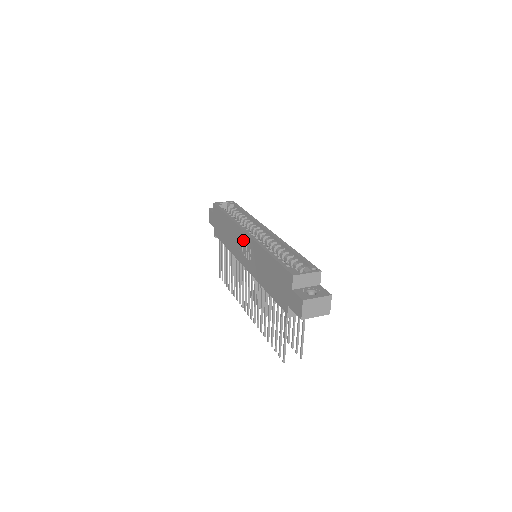
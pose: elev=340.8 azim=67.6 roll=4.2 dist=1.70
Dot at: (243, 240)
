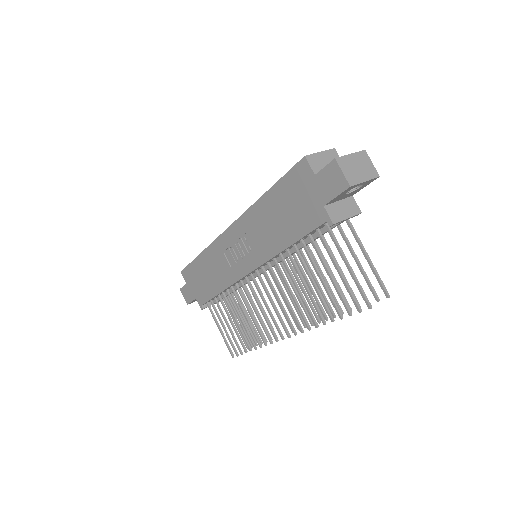
Dot at: (230, 242)
